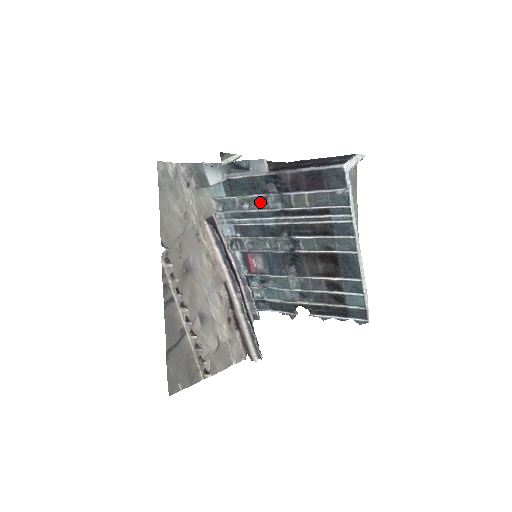
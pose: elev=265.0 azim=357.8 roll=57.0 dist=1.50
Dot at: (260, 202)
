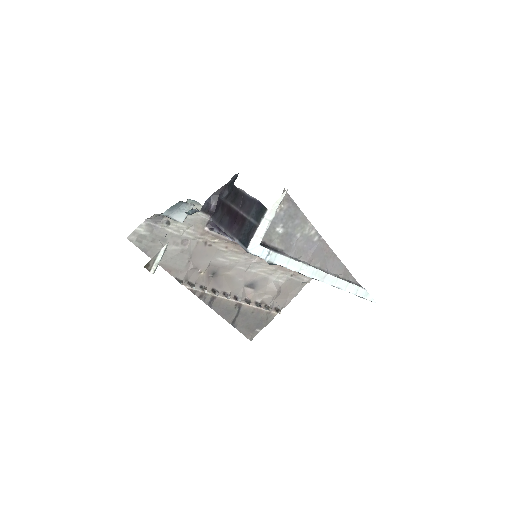
Dot at: occluded
